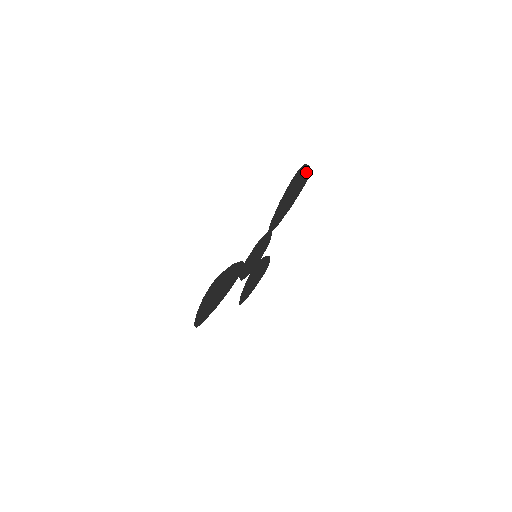
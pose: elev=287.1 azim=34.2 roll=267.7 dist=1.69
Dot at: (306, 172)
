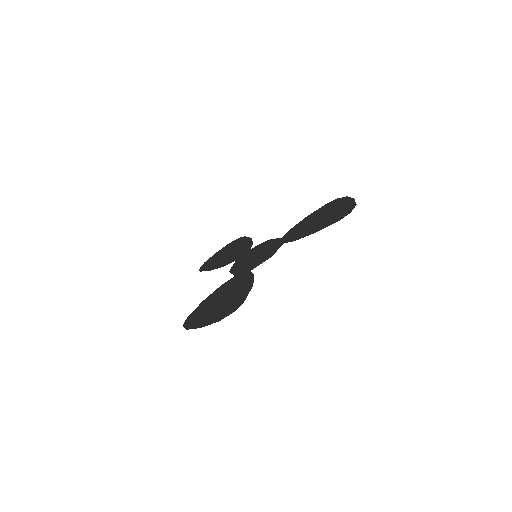
Dot at: (345, 201)
